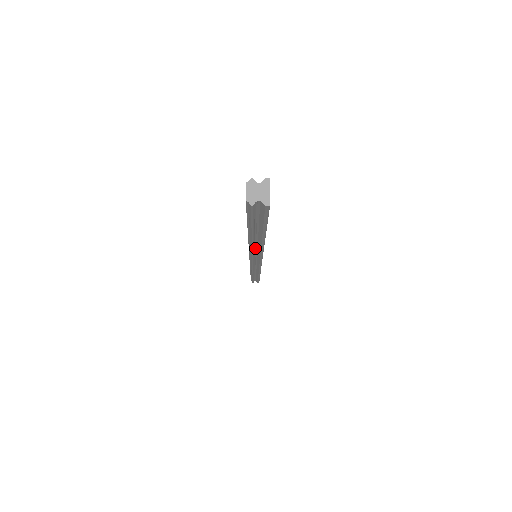
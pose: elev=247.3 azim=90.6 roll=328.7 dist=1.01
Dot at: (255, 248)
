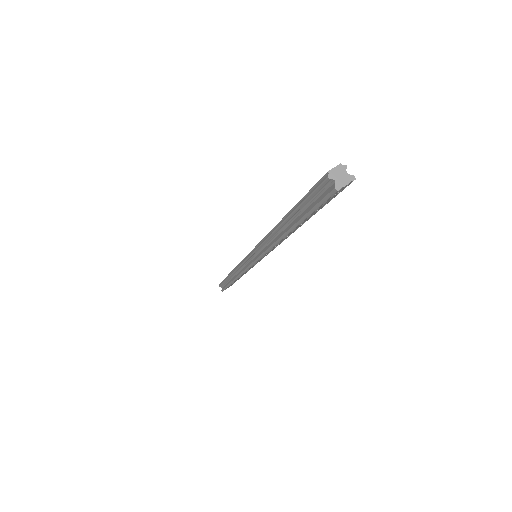
Dot at: (270, 240)
